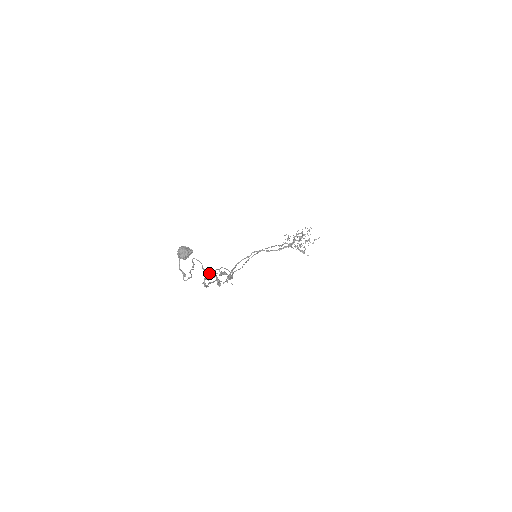
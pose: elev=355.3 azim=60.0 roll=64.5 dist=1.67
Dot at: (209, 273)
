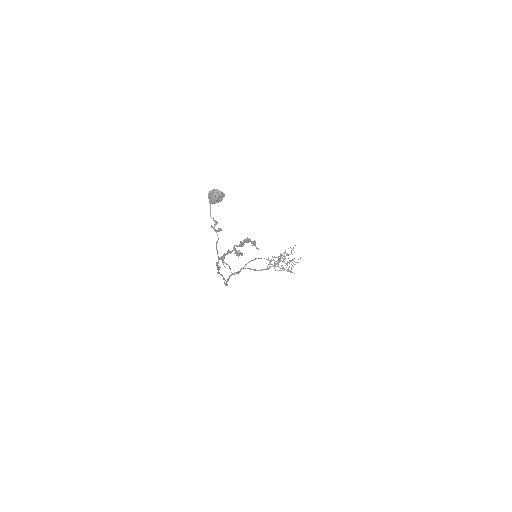
Dot at: occluded
